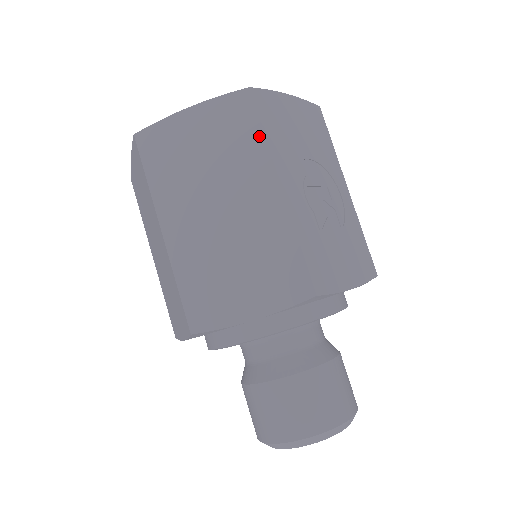
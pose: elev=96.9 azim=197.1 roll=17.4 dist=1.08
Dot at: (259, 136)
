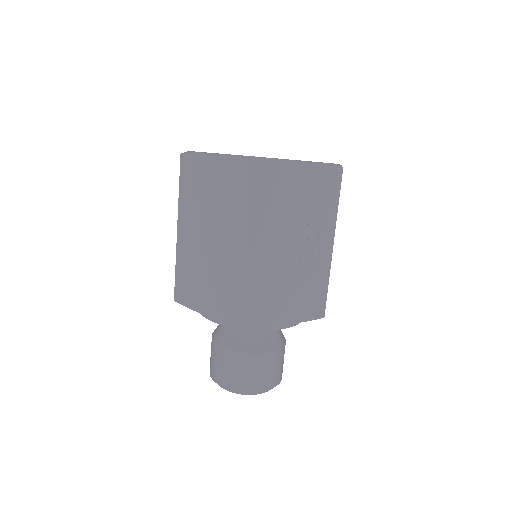
Dot at: (249, 202)
